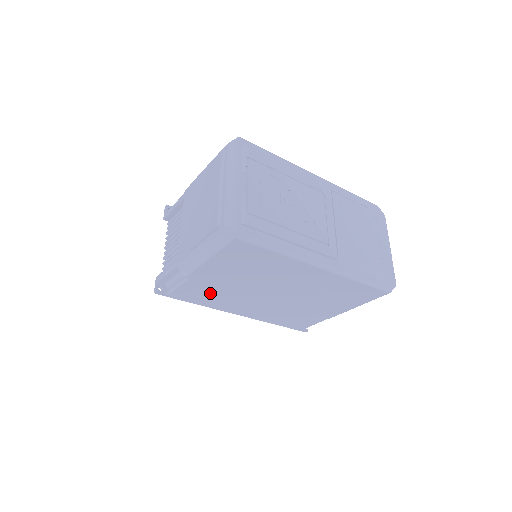
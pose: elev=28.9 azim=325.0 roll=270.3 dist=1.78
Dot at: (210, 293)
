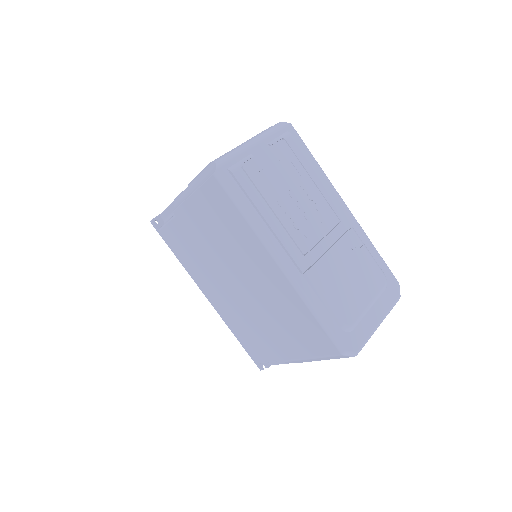
Dot at: (189, 248)
